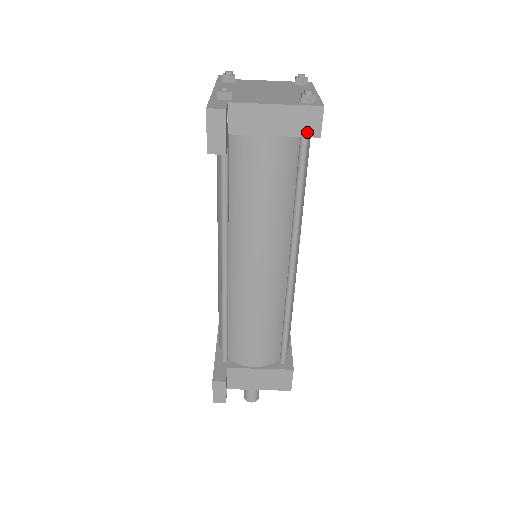
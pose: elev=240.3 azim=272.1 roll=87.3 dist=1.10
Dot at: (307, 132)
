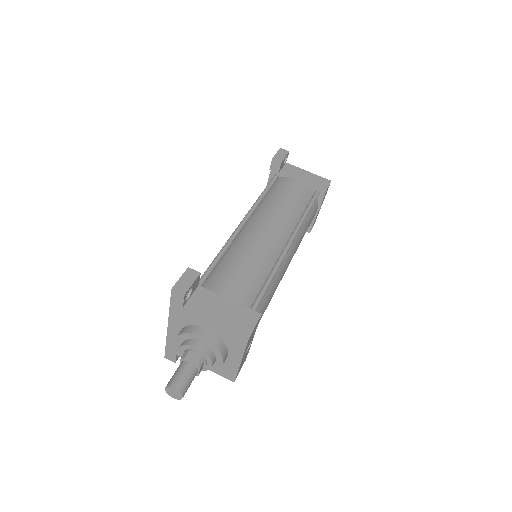
Dot at: (321, 185)
